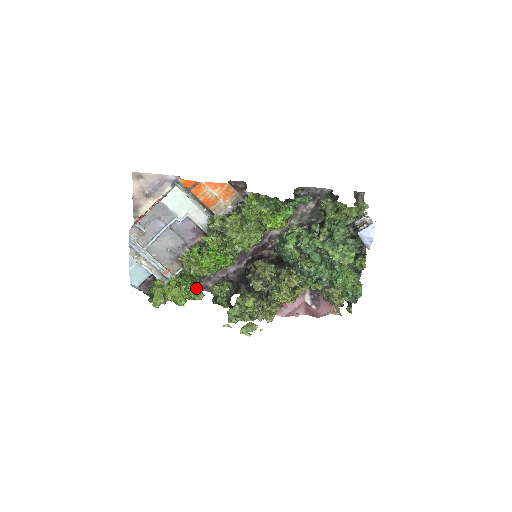
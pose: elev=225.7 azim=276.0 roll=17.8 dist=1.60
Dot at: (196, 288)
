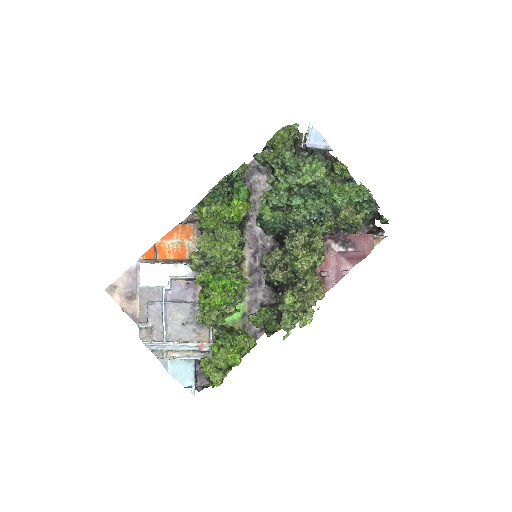
Dot at: (241, 337)
